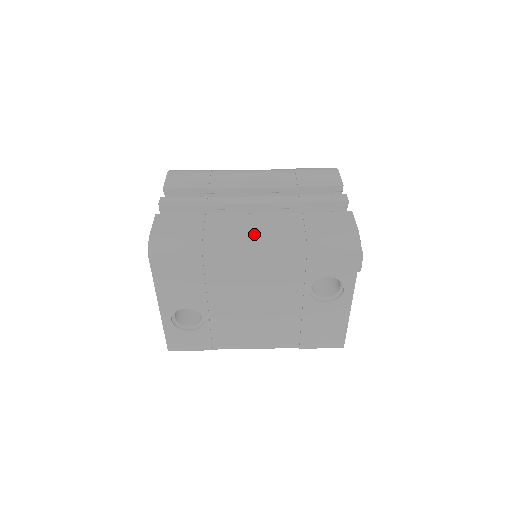
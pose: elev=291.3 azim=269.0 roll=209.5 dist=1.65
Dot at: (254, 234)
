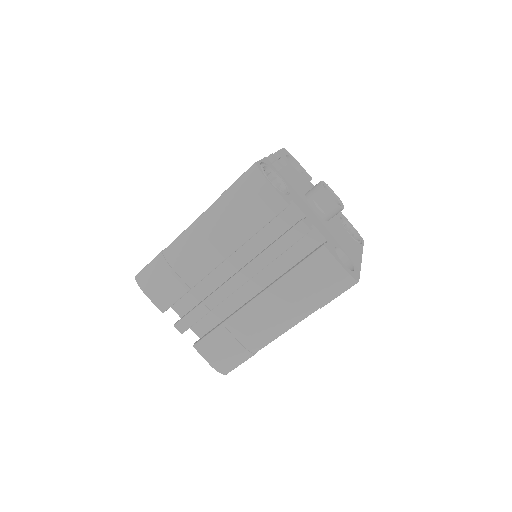
Dot at: (274, 324)
